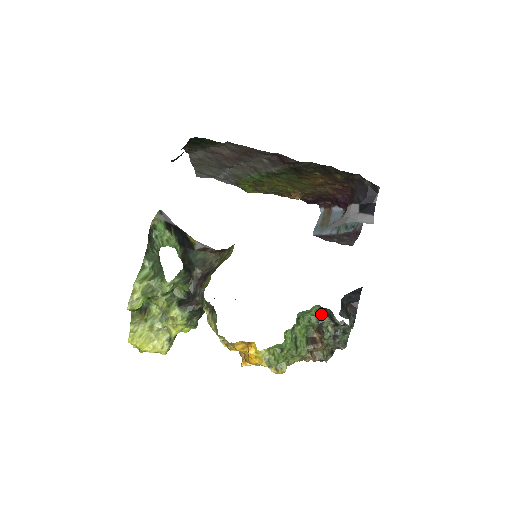
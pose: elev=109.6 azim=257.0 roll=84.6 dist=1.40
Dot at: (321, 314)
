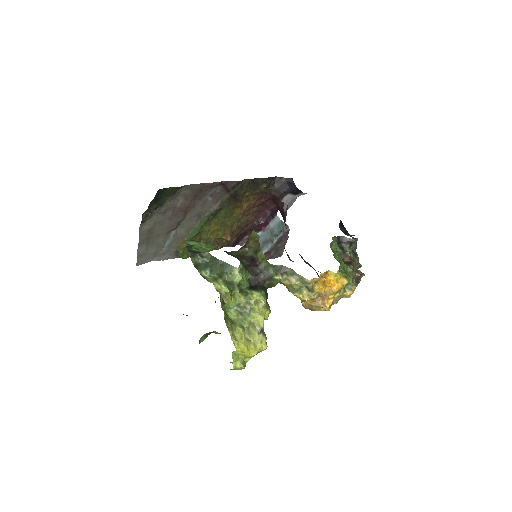
Dot at: (338, 243)
